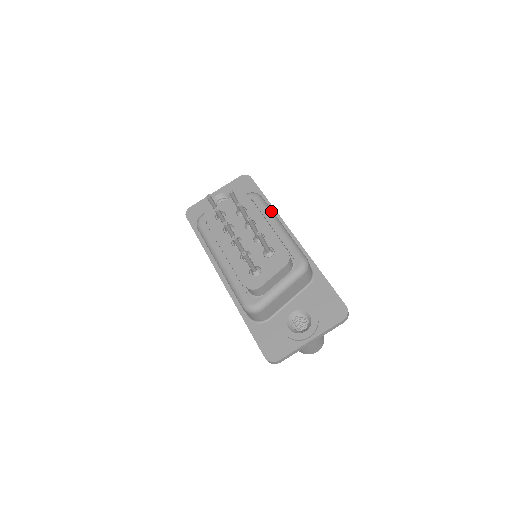
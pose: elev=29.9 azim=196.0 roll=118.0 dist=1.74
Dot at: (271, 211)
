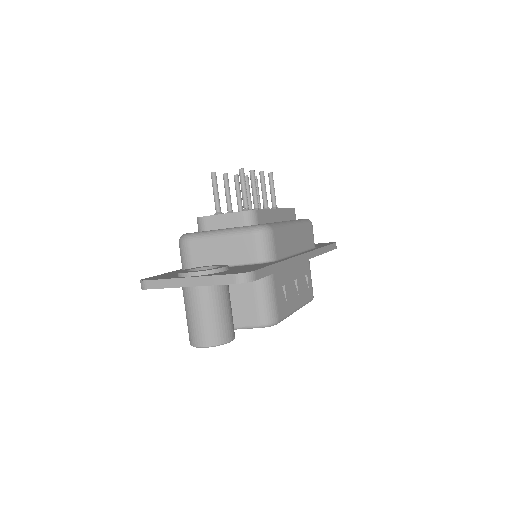
Dot at: (301, 222)
